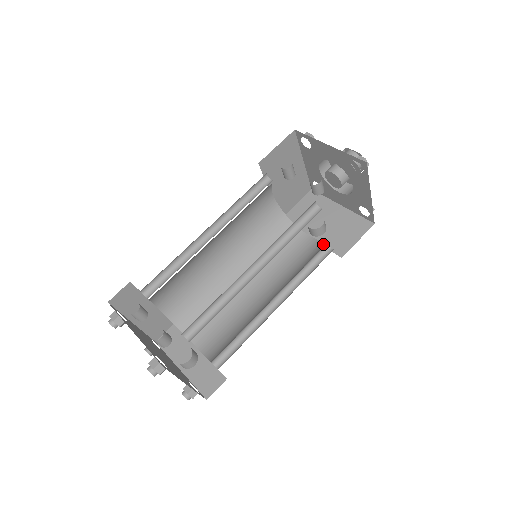
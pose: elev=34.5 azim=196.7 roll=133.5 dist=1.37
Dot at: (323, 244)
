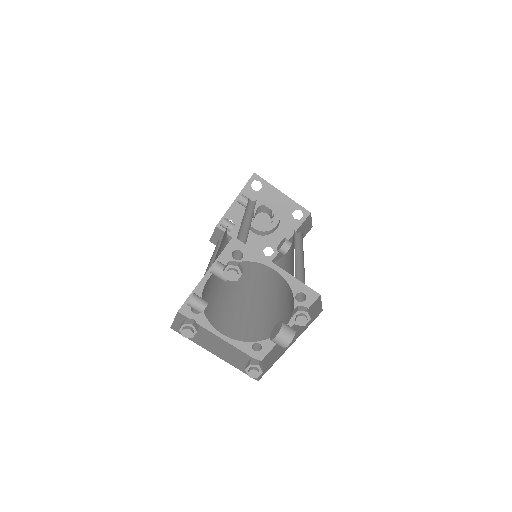
Dot at: occluded
